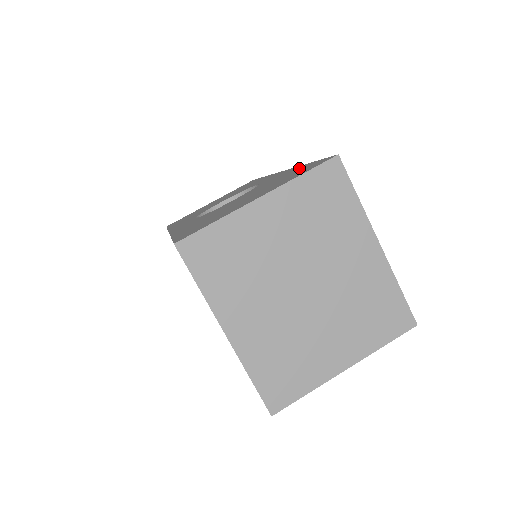
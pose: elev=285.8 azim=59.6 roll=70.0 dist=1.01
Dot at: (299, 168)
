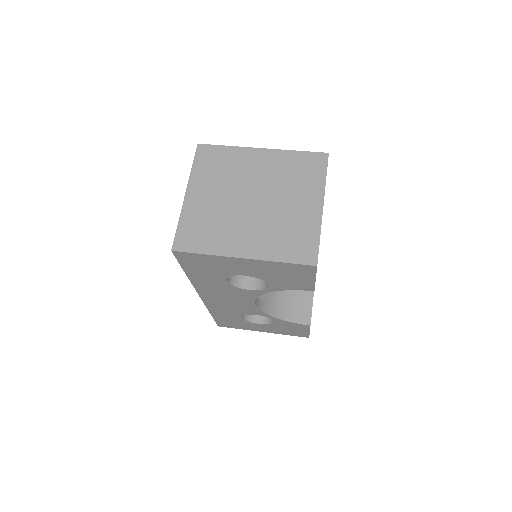
Dot at: occluded
